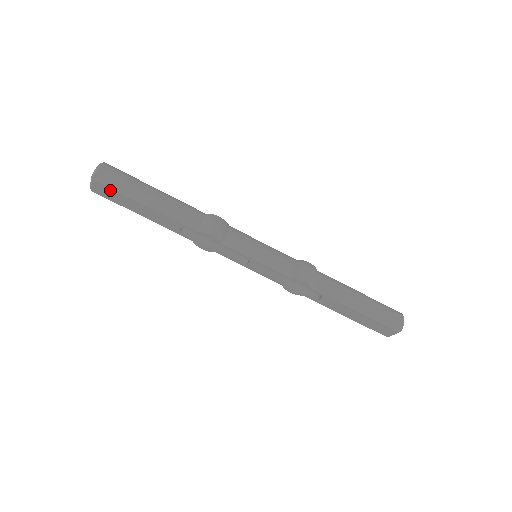
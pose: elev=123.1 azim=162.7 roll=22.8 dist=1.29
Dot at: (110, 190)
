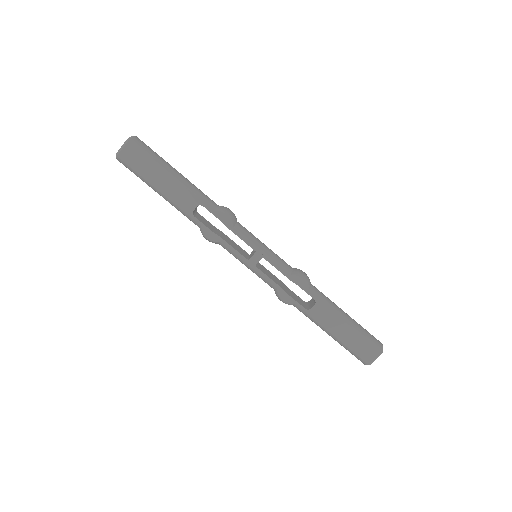
Dot at: (141, 155)
